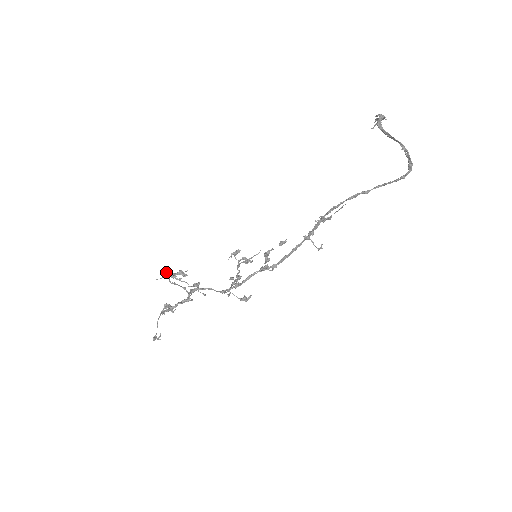
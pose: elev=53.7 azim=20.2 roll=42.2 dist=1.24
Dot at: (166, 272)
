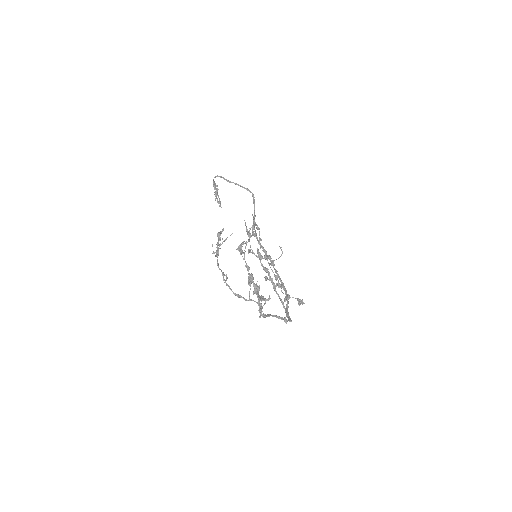
Dot at: (213, 252)
